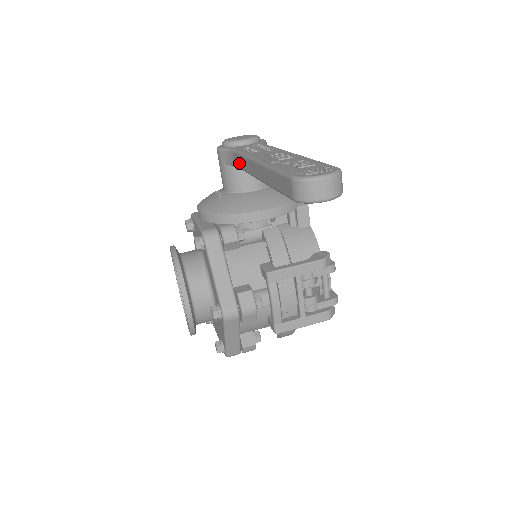
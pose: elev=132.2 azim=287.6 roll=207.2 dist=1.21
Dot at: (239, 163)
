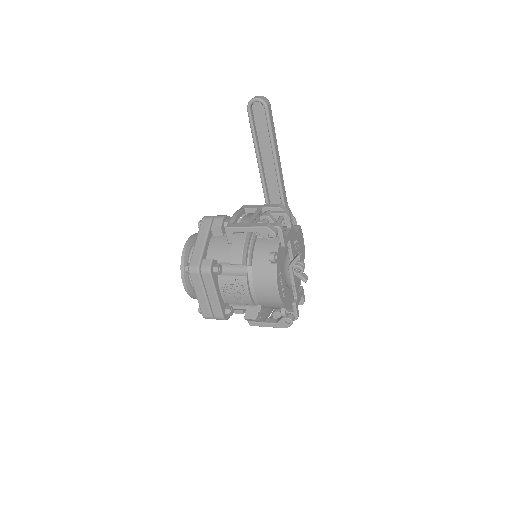
Dot at: (265, 195)
